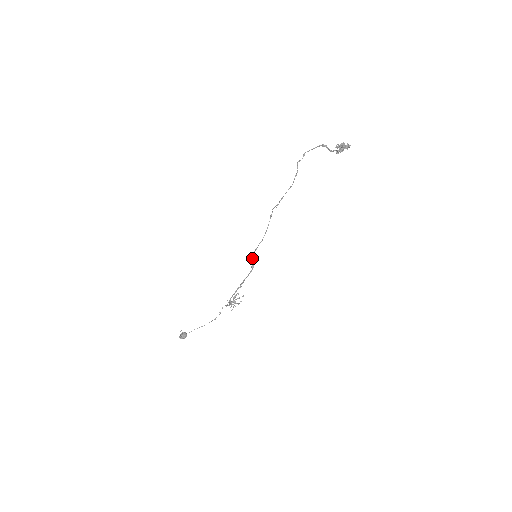
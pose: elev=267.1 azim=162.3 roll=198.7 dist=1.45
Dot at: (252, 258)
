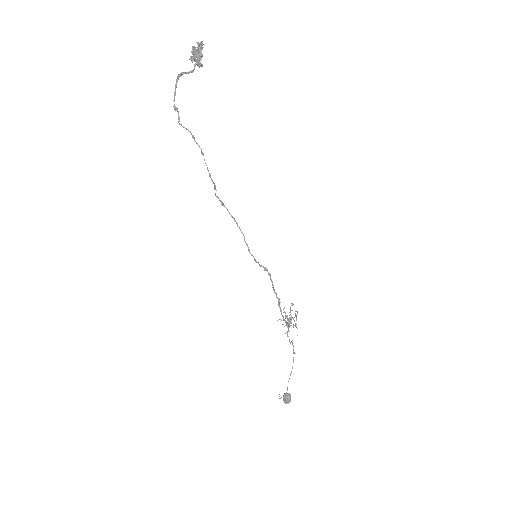
Dot at: occluded
